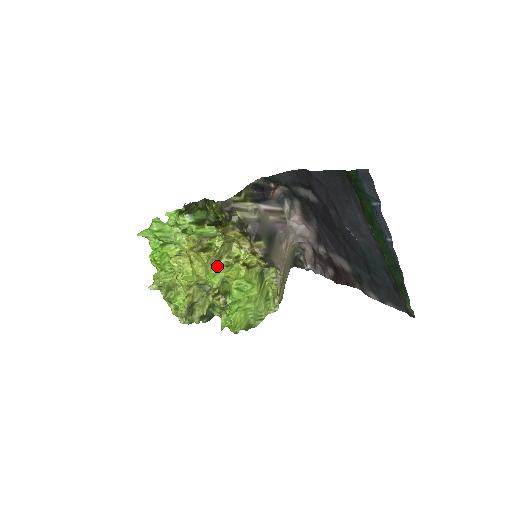
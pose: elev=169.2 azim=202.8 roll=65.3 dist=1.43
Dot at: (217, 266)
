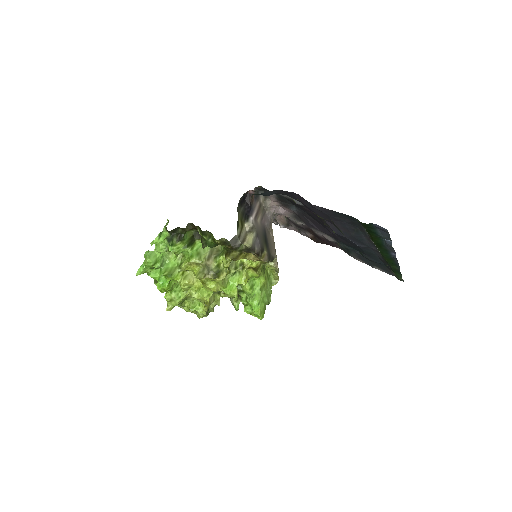
Dot at: (228, 278)
